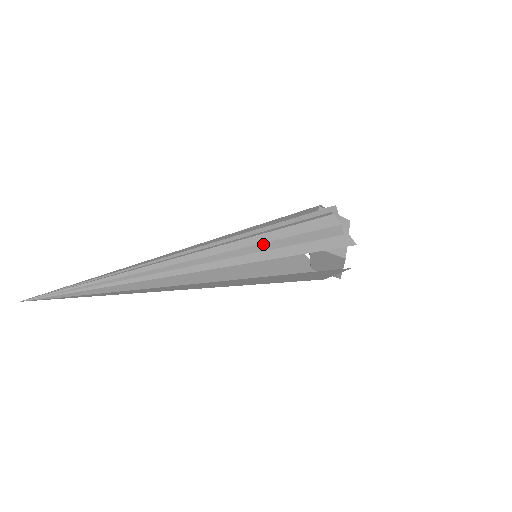
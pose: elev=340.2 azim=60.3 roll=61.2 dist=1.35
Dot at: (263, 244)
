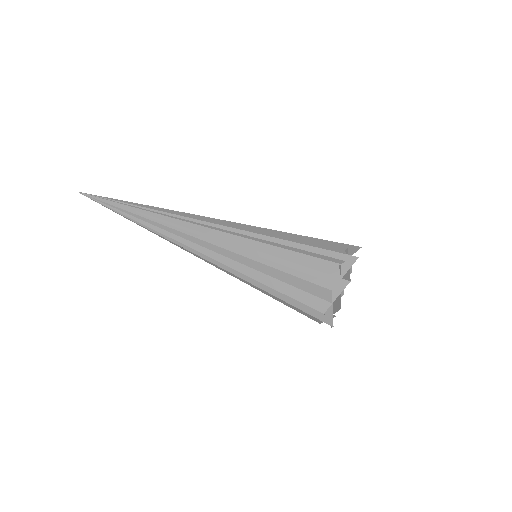
Dot at: (244, 266)
